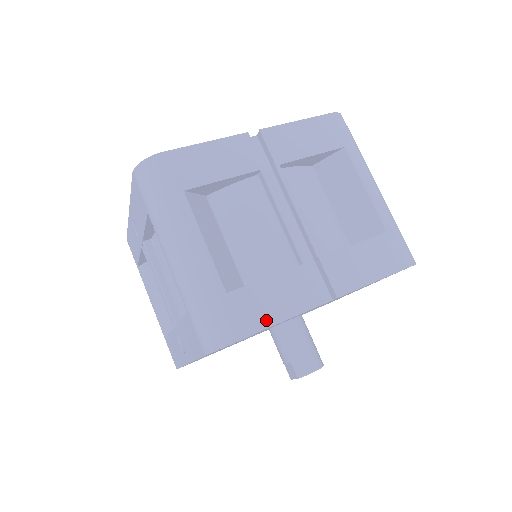
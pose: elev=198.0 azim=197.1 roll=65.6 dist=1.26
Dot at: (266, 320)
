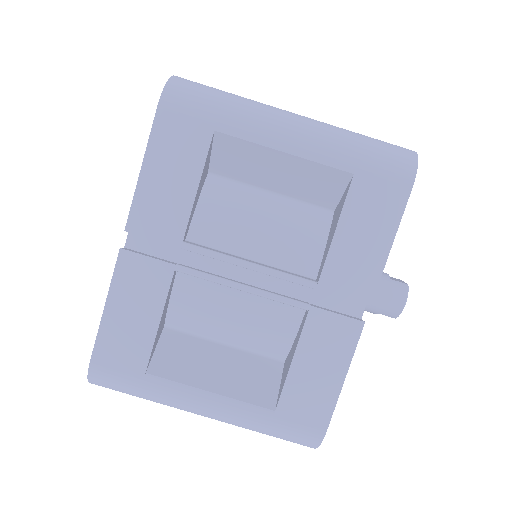
Dot at: (329, 396)
